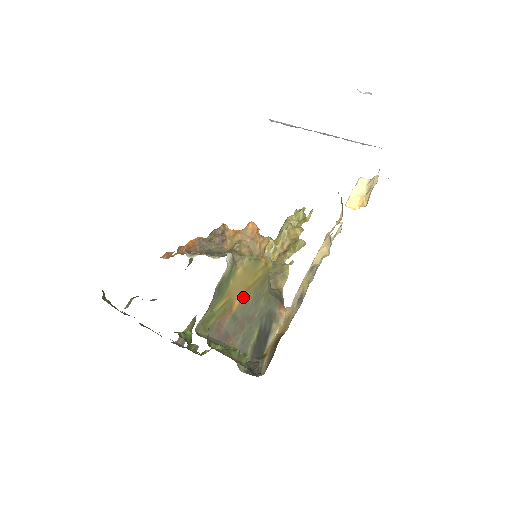
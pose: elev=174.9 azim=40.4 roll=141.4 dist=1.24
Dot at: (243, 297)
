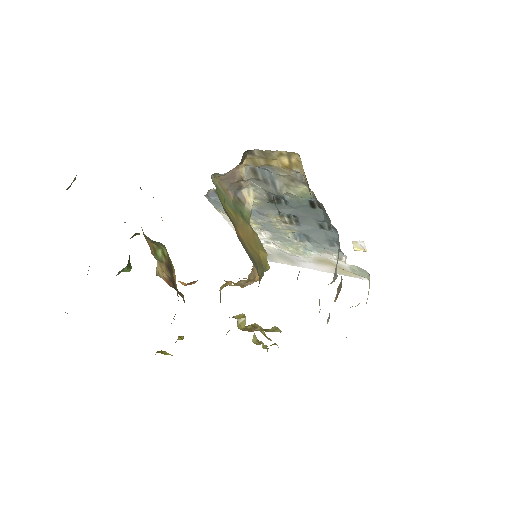
Dot at: (244, 242)
